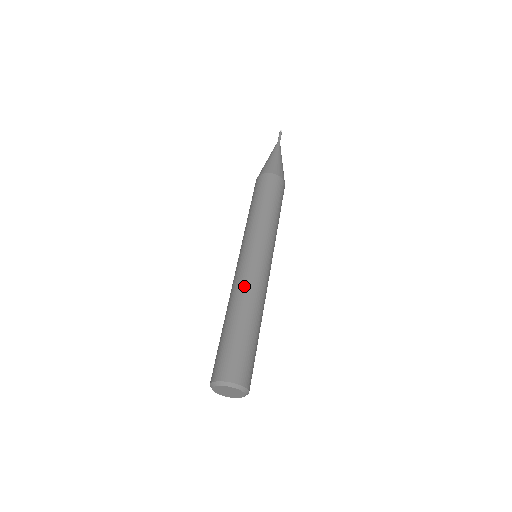
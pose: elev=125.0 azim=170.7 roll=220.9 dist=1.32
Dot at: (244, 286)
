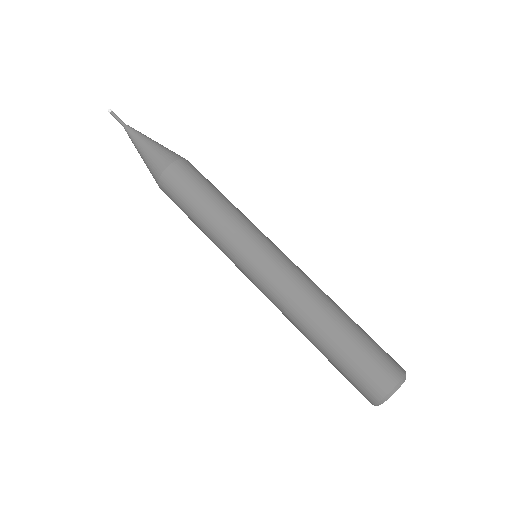
Dot at: (301, 290)
